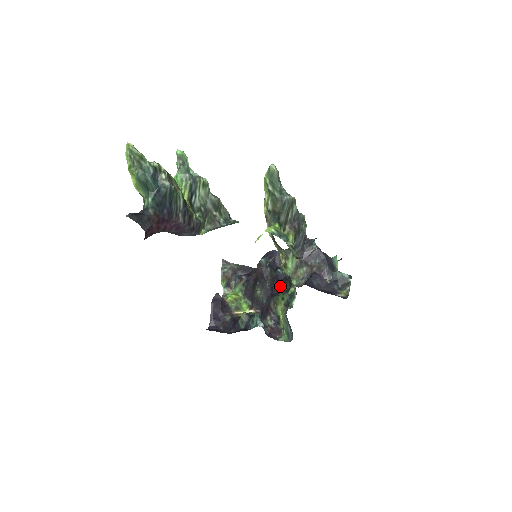
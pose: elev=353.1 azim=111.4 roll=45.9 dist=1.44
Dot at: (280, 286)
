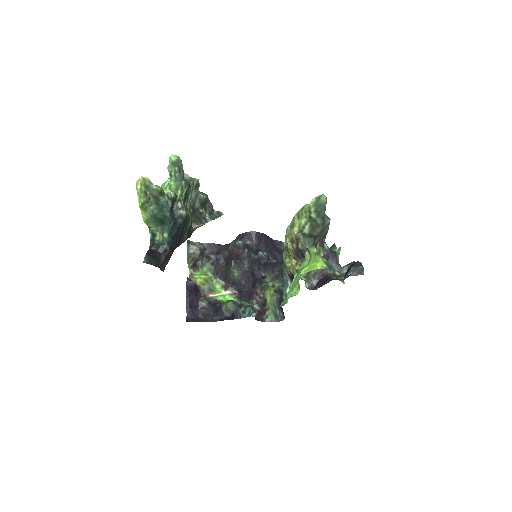
Dot at: (264, 270)
